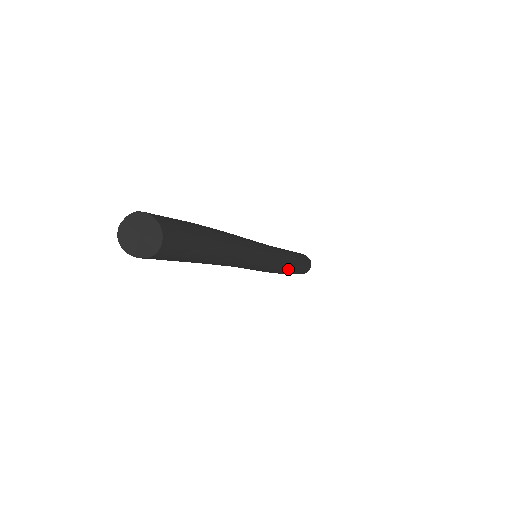
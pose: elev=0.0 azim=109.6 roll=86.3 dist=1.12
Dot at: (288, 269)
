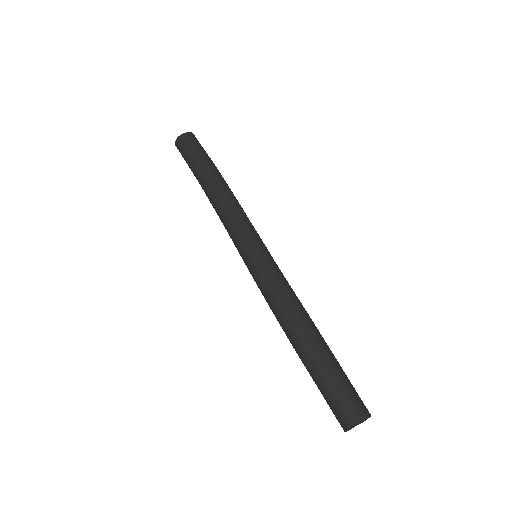
Dot at: (289, 315)
